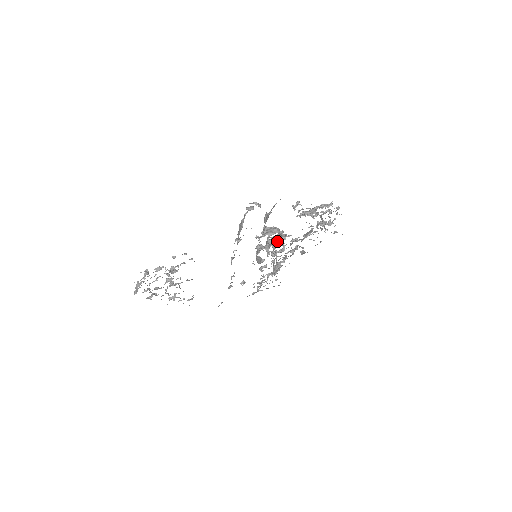
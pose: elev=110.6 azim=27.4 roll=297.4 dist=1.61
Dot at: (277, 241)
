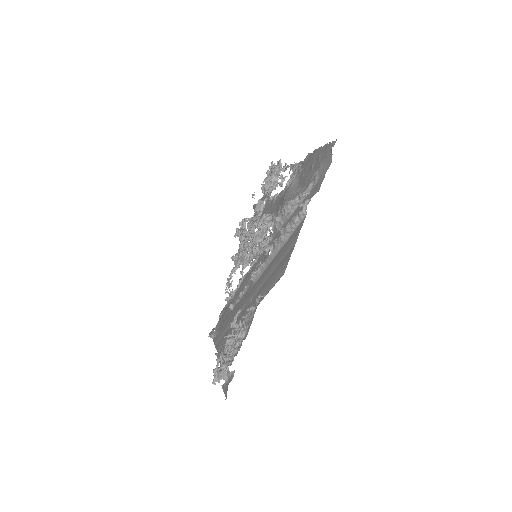
Dot at: (245, 231)
